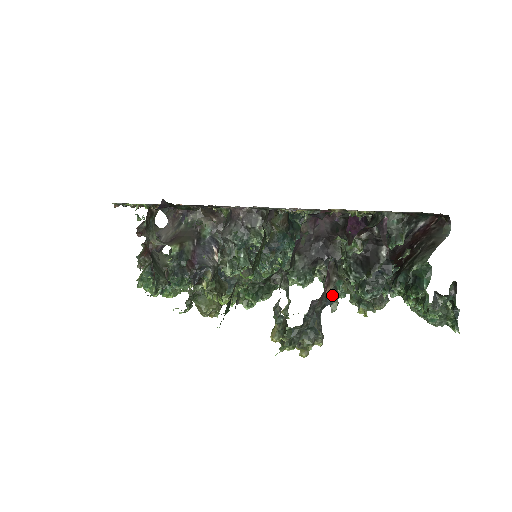
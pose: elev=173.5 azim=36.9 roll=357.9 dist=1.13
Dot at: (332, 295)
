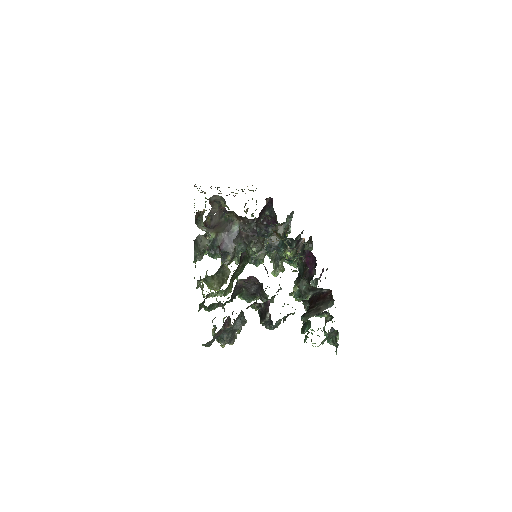
Dot at: (237, 327)
